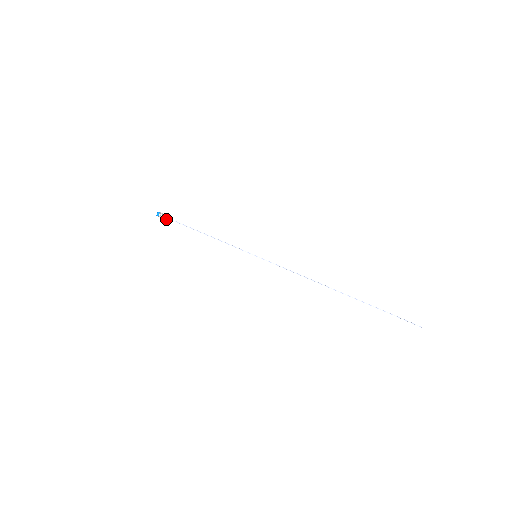
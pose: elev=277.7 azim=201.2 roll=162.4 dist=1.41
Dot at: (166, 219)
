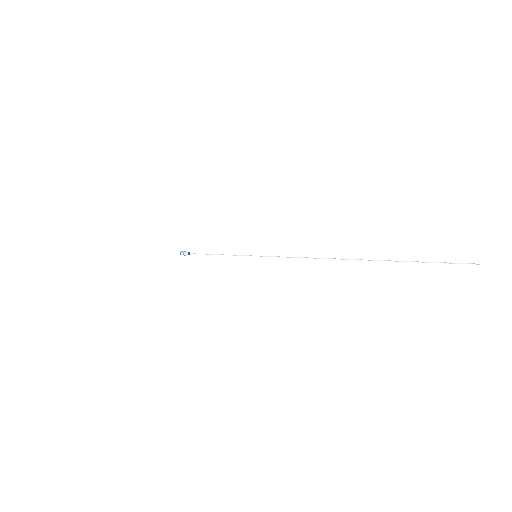
Dot at: (186, 253)
